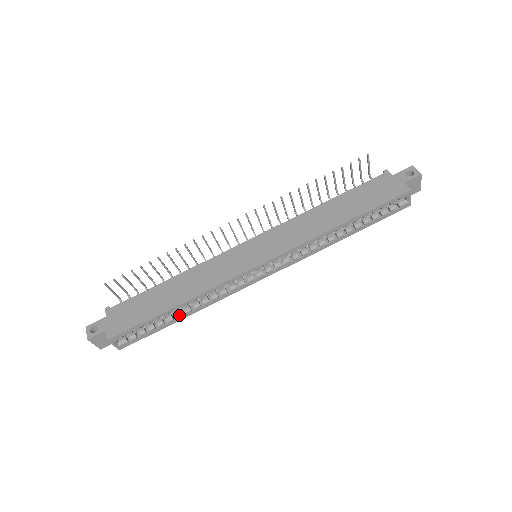
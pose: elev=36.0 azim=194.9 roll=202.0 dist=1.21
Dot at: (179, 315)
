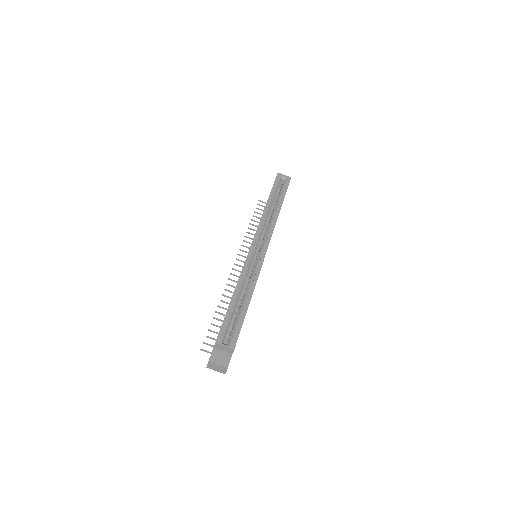
Dot at: (244, 301)
